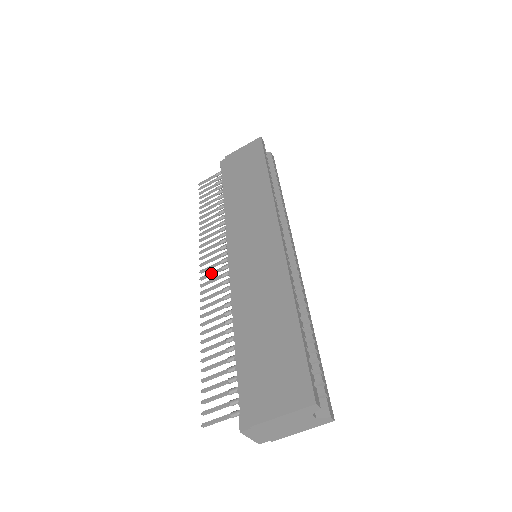
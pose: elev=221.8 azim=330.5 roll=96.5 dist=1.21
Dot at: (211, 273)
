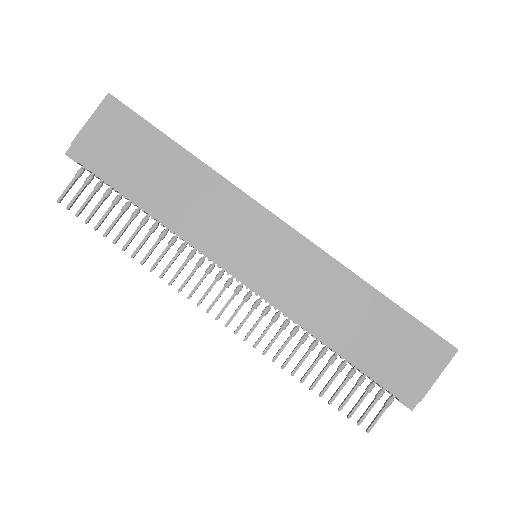
Dot at: (227, 306)
